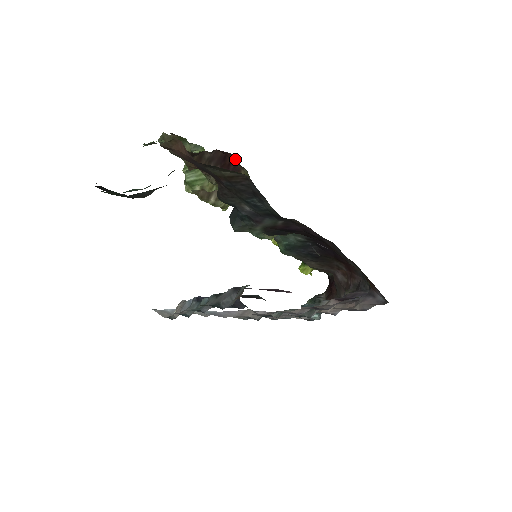
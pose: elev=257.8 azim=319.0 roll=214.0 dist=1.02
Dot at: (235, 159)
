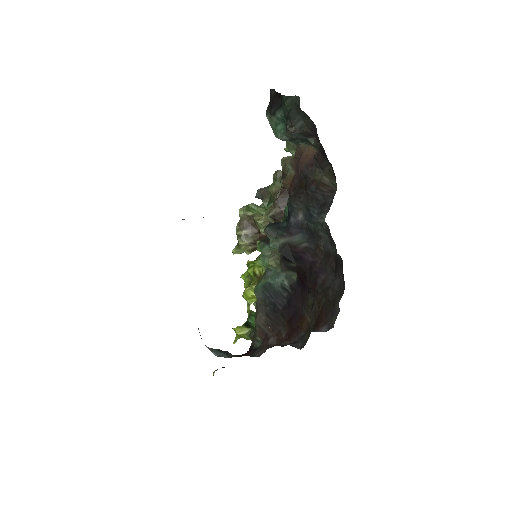
Dot at: occluded
